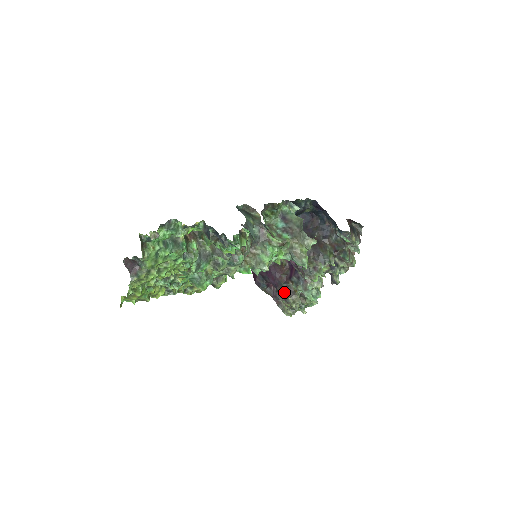
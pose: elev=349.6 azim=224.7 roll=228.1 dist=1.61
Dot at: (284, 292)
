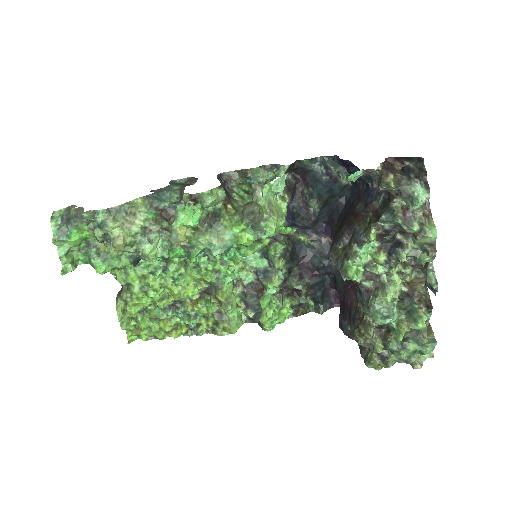
Dot at: (352, 323)
